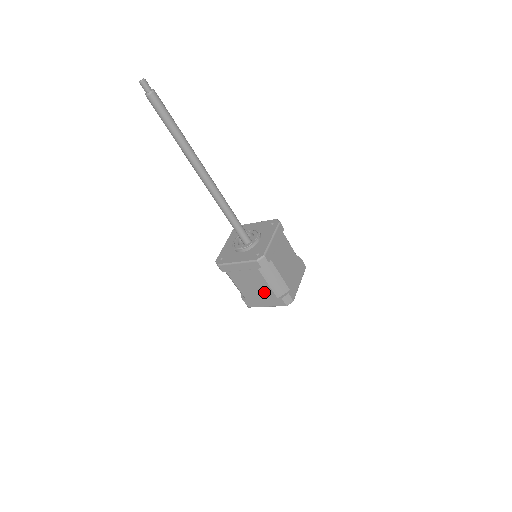
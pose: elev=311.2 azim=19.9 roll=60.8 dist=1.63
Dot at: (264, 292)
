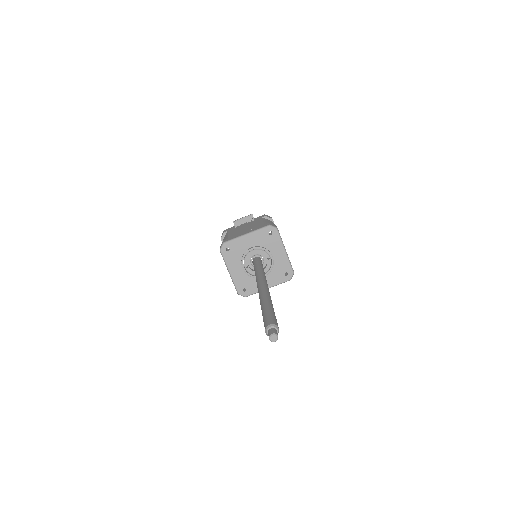
Dot at: occluded
